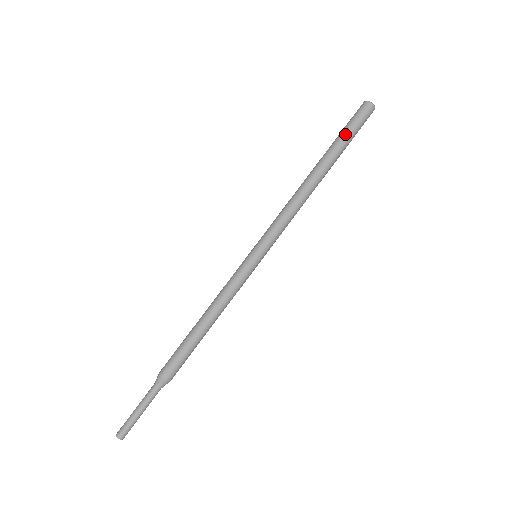
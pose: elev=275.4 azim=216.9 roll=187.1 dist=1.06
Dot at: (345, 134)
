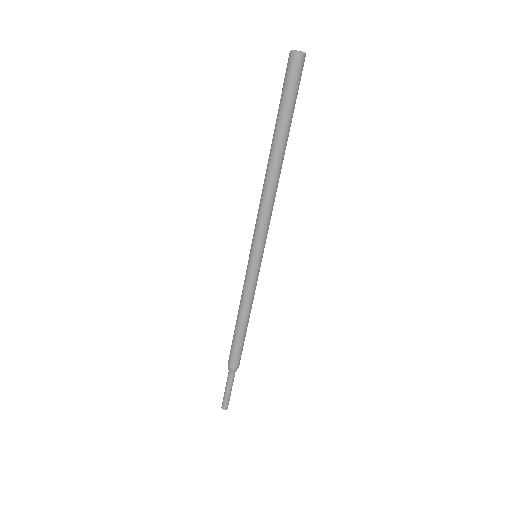
Dot at: (286, 106)
